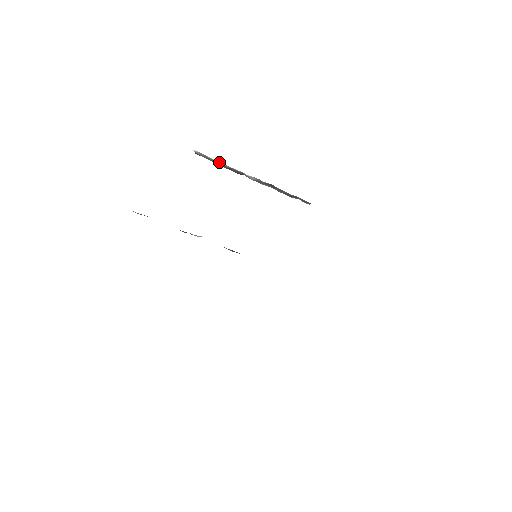
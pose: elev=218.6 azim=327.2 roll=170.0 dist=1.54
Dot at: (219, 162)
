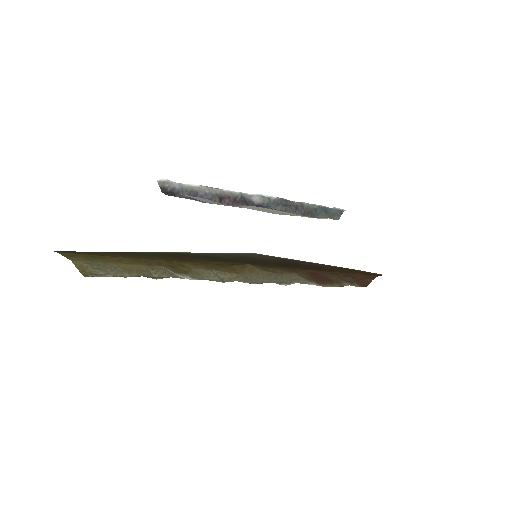
Dot at: (202, 188)
